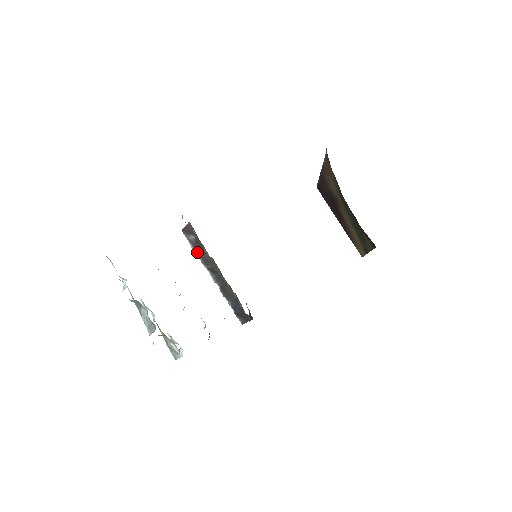
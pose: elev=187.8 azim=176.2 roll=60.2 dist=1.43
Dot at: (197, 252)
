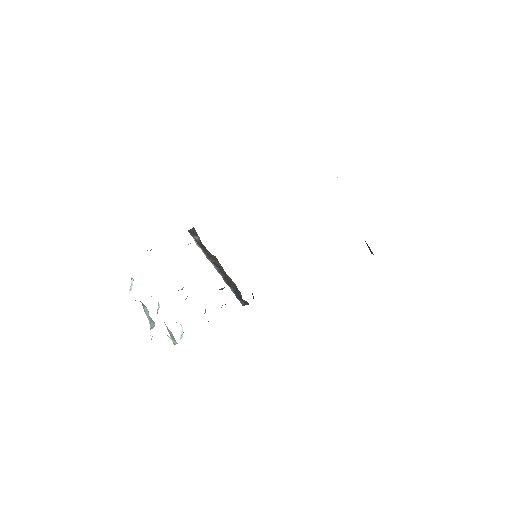
Dot at: (202, 249)
